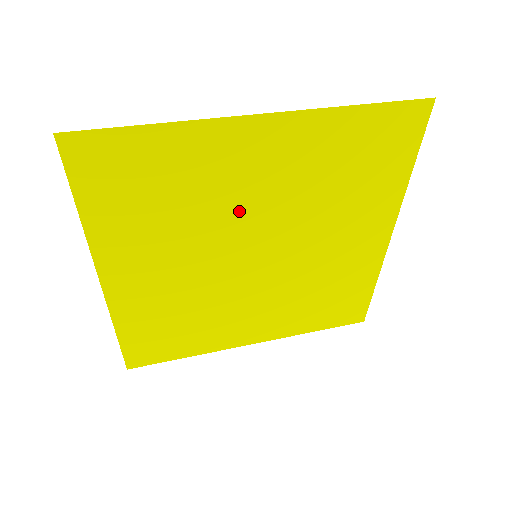
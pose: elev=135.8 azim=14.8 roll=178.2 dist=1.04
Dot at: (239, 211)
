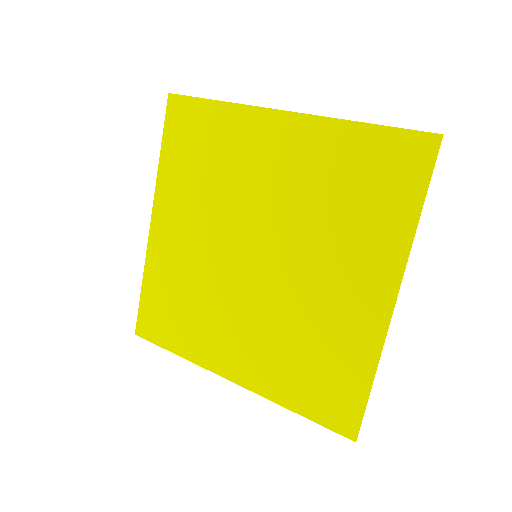
Dot at: (253, 197)
